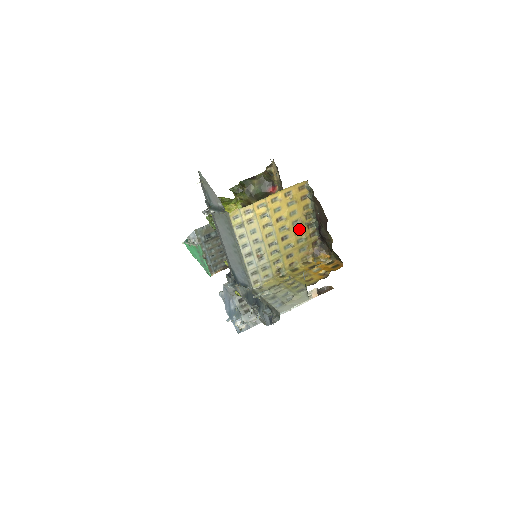
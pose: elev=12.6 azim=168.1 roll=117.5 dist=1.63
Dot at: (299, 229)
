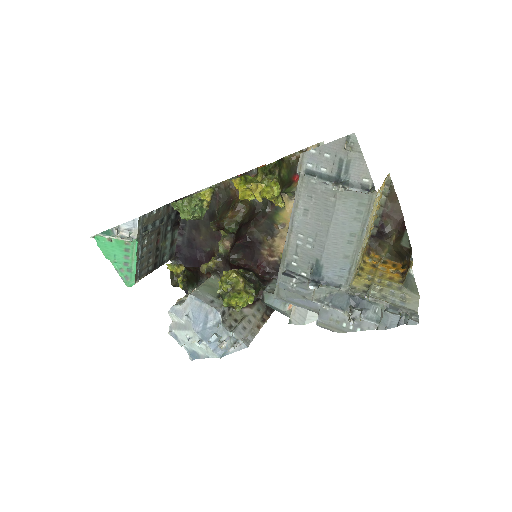
Dot at: occluded
